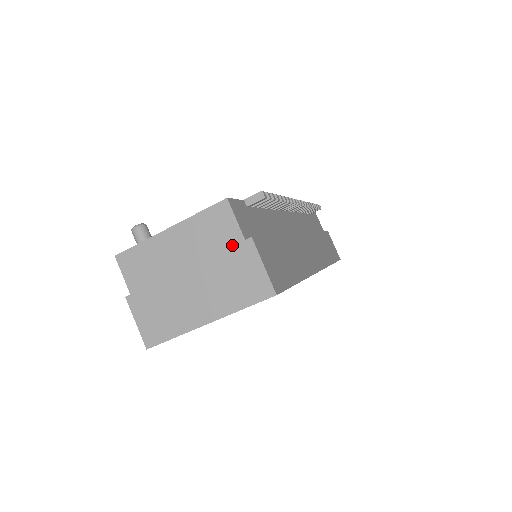
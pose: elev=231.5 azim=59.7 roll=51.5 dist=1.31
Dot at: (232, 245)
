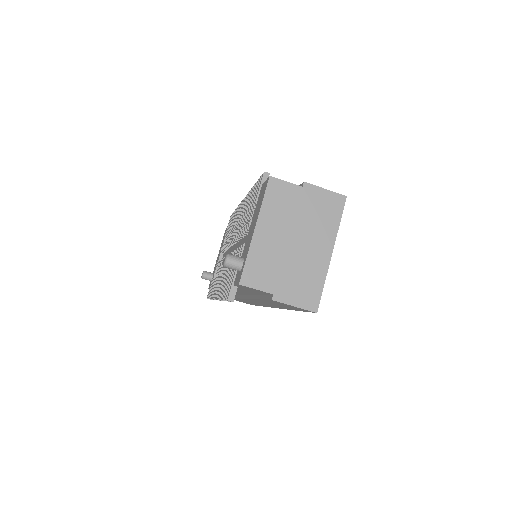
Dot at: (299, 197)
